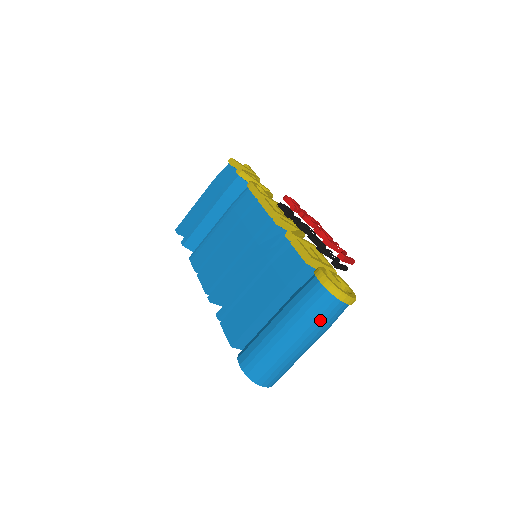
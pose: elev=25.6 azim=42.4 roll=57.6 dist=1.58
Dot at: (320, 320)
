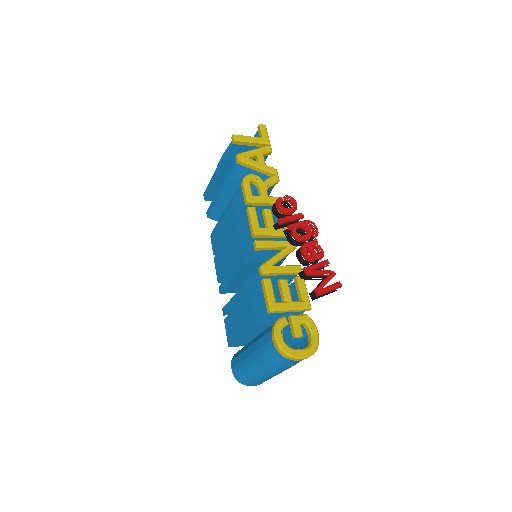
Dot at: (279, 366)
